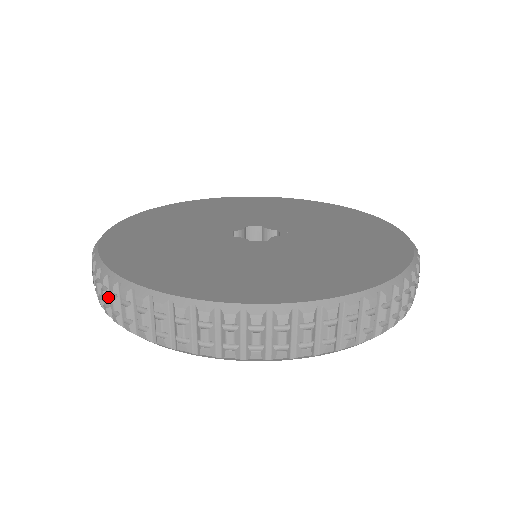
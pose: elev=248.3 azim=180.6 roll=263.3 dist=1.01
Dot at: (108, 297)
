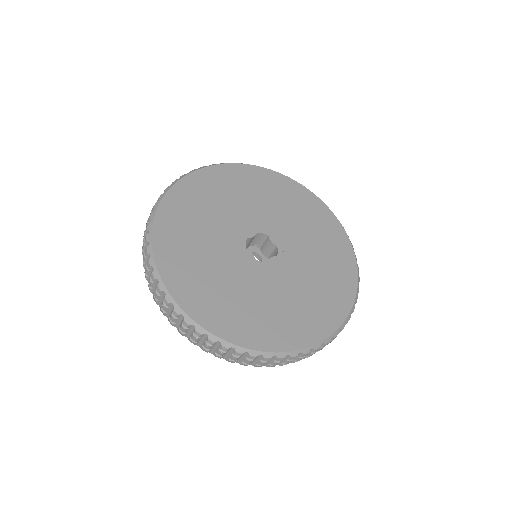
Dot at: (153, 286)
